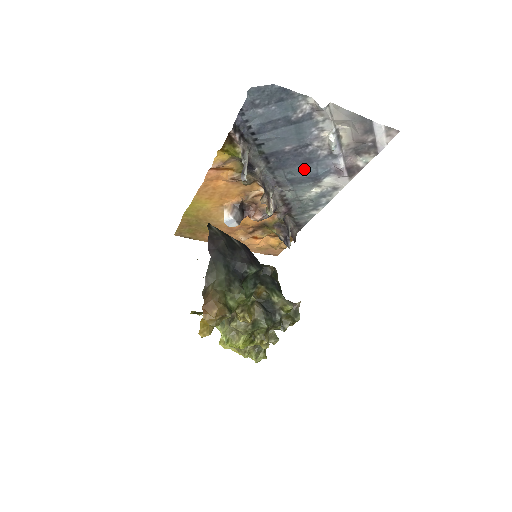
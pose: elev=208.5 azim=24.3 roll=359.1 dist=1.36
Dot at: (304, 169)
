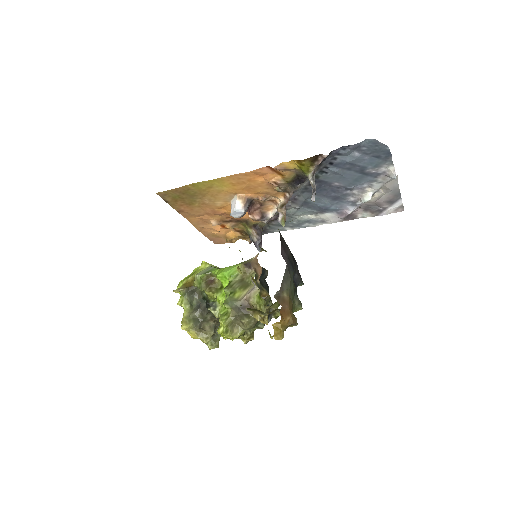
Dot at: (325, 201)
